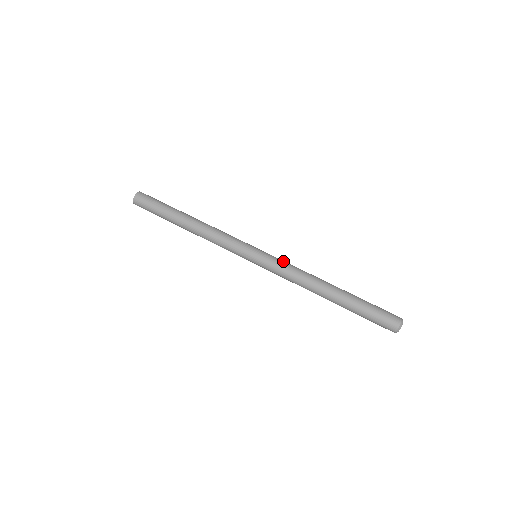
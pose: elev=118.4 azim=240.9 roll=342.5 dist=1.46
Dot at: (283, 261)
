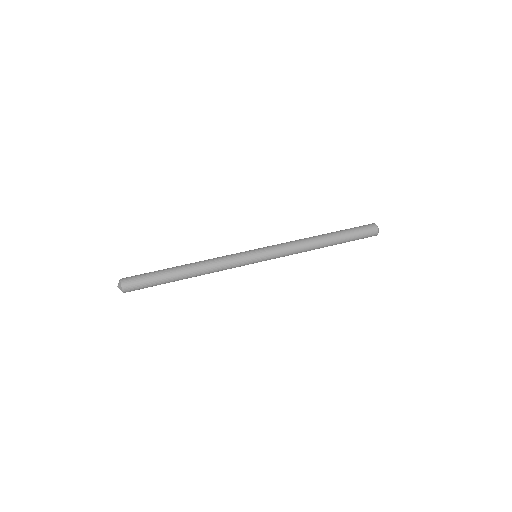
Dot at: (280, 246)
